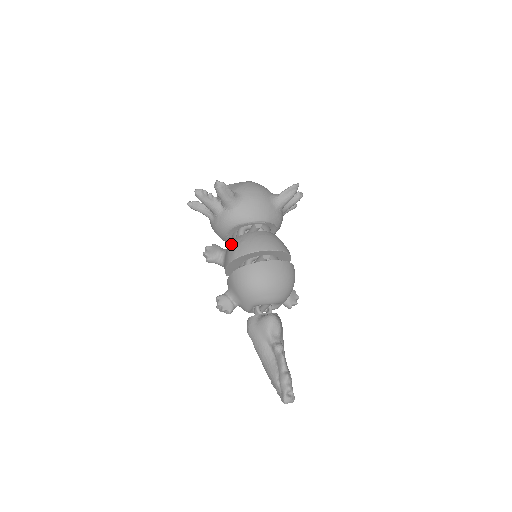
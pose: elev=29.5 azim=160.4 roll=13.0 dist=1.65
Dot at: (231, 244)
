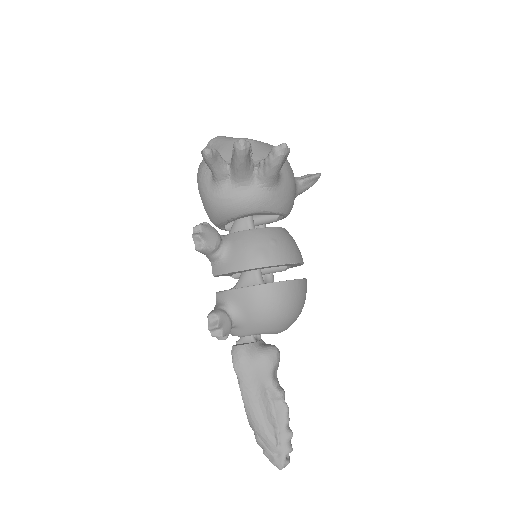
Dot at: (250, 237)
